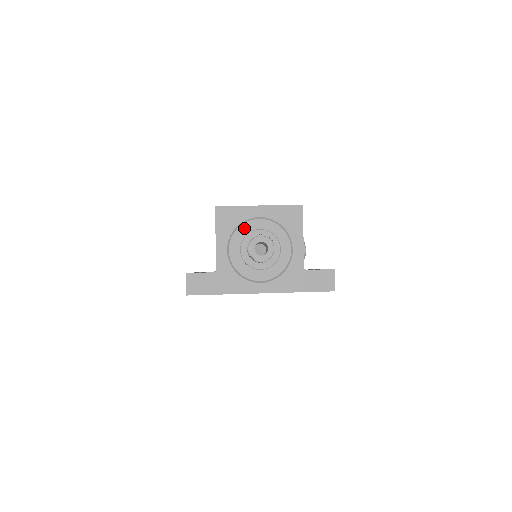
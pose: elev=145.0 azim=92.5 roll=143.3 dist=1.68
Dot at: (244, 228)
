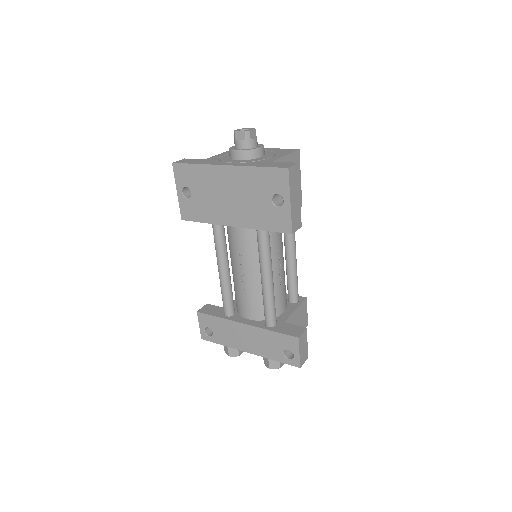
Dot at: occluded
